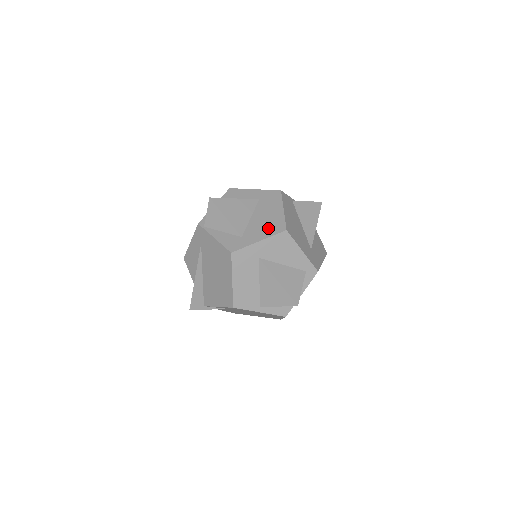
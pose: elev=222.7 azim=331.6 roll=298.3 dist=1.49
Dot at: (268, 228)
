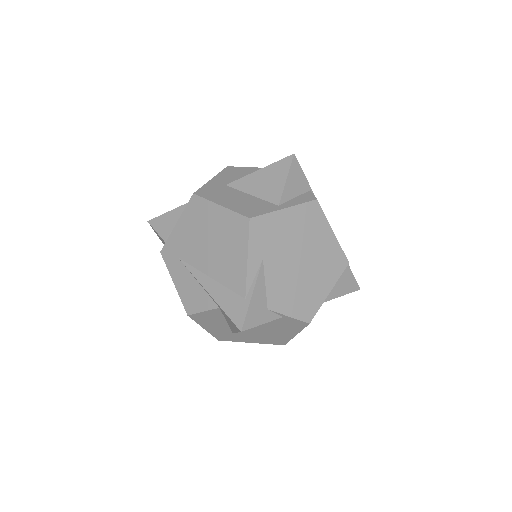
Dot at: occluded
